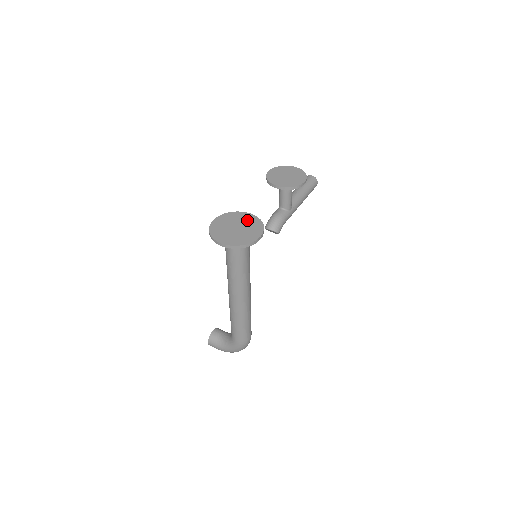
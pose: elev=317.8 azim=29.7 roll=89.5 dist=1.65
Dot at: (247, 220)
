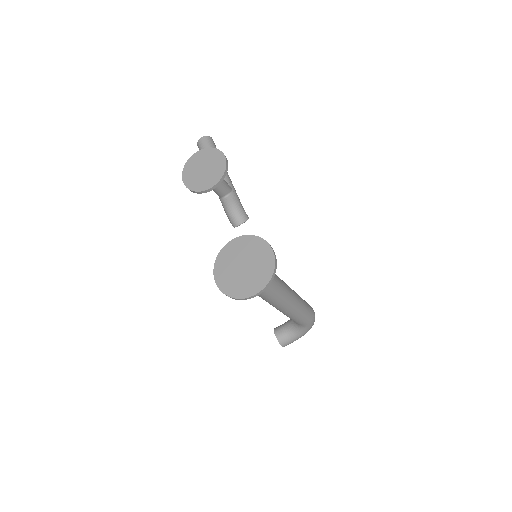
Dot at: (240, 249)
